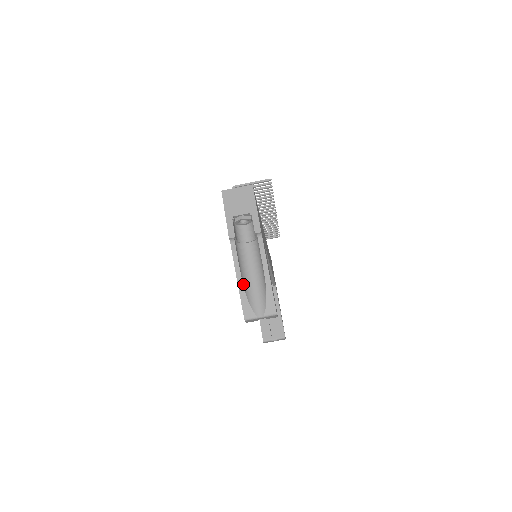
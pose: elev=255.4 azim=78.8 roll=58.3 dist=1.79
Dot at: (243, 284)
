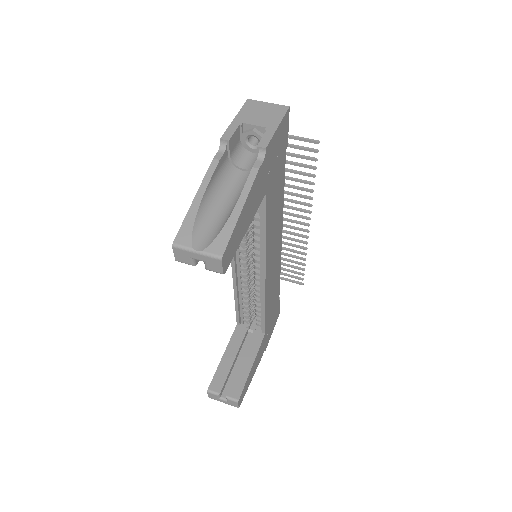
Dot at: (202, 200)
